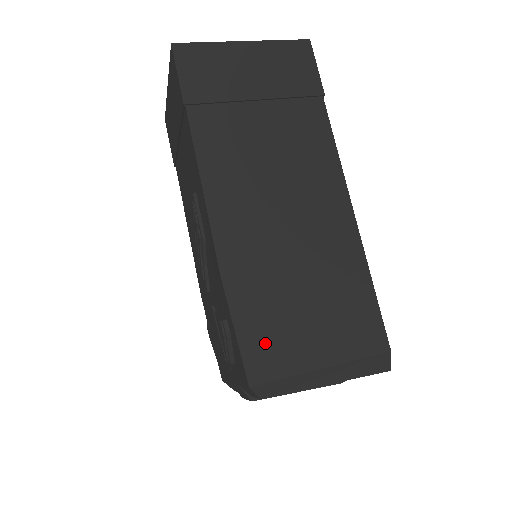
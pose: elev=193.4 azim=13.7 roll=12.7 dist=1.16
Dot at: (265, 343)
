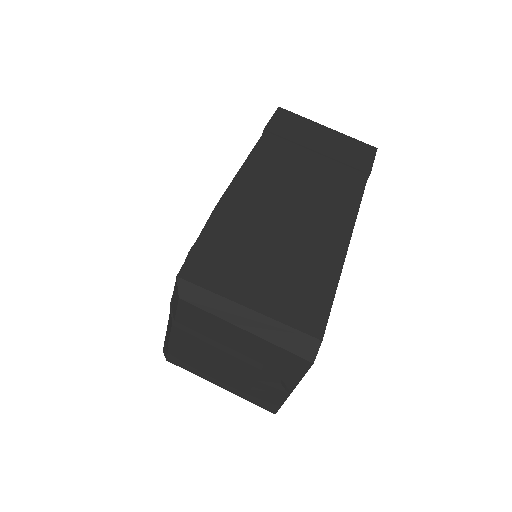
Dot at: (214, 261)
